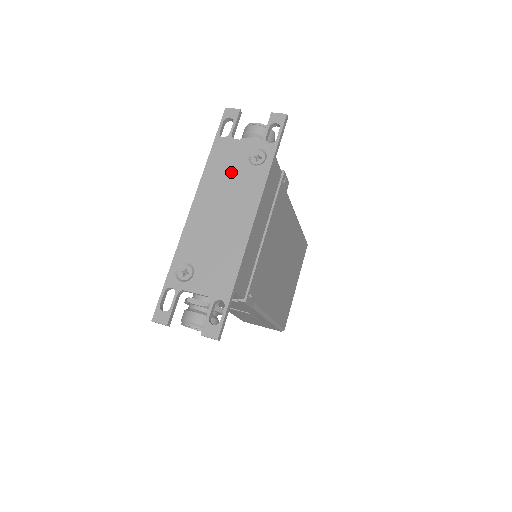
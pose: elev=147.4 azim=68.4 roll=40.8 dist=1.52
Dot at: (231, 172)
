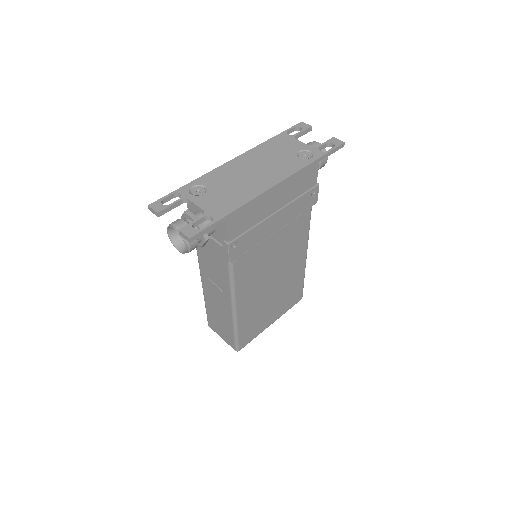
Dot at: (279, 153)
